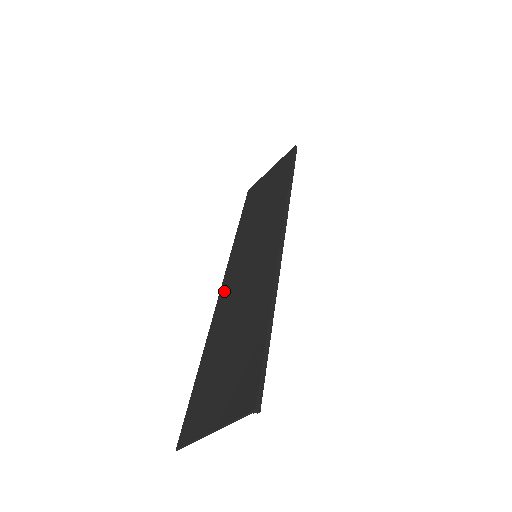
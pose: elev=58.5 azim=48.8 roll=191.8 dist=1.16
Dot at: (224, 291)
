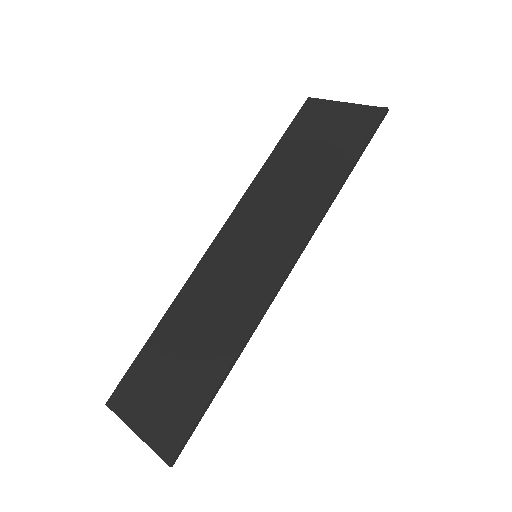
Dot at: (210, 258)
